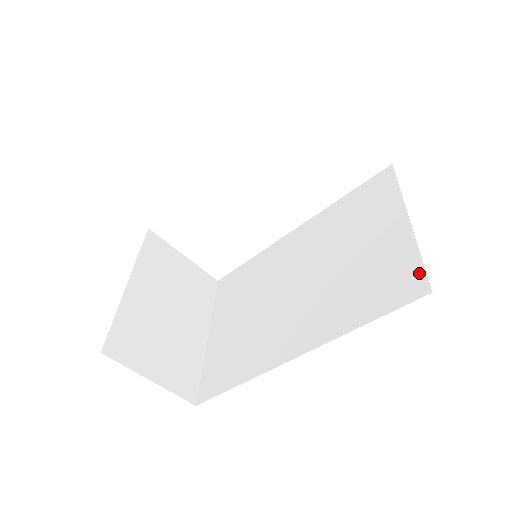
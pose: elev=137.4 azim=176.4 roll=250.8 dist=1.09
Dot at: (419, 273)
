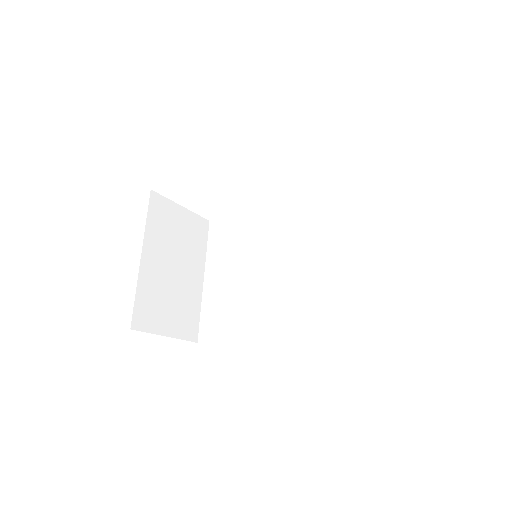
Dot at: (383, 315)
